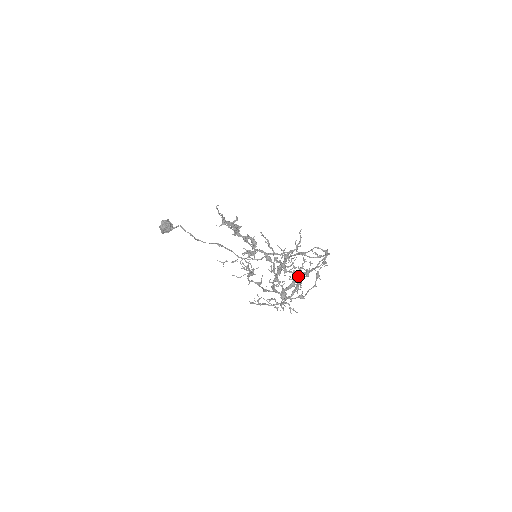
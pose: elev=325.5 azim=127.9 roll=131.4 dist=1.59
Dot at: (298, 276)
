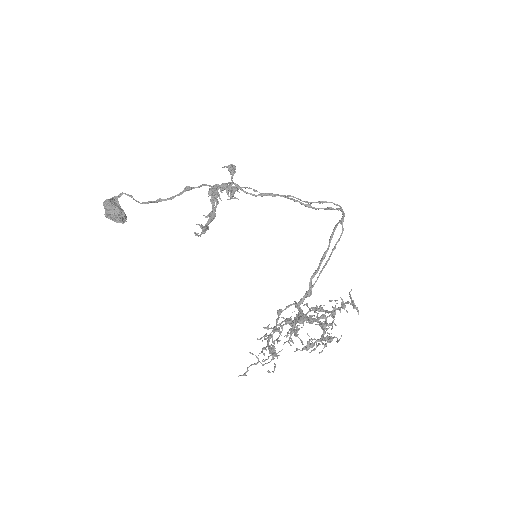
Dot at: (314, 283)
